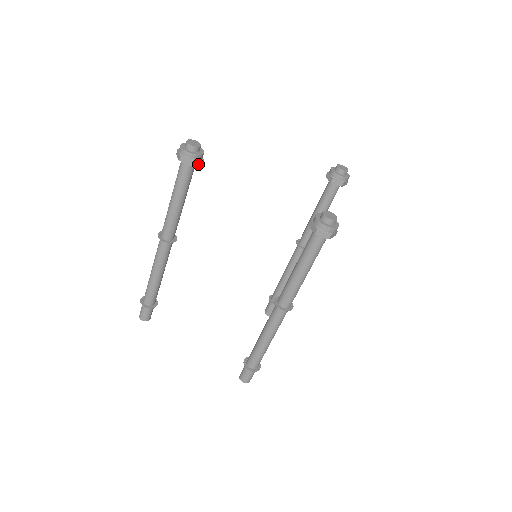
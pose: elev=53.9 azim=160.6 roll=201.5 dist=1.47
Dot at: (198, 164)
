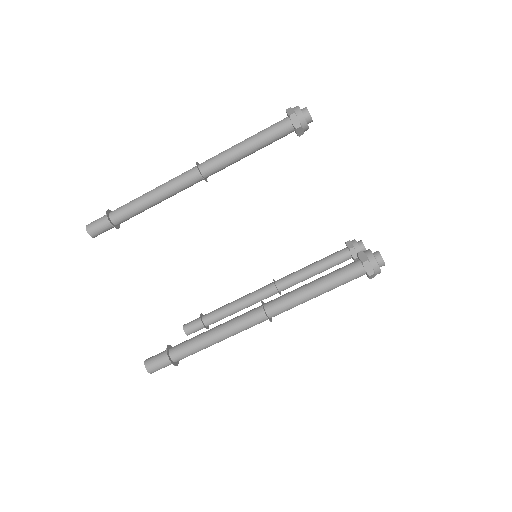
Dot at: (298, 133)
